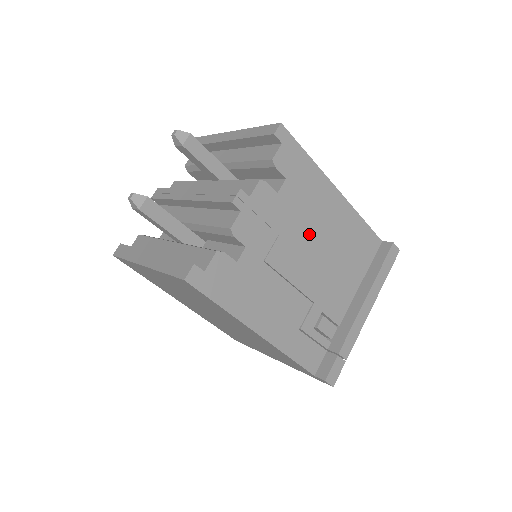
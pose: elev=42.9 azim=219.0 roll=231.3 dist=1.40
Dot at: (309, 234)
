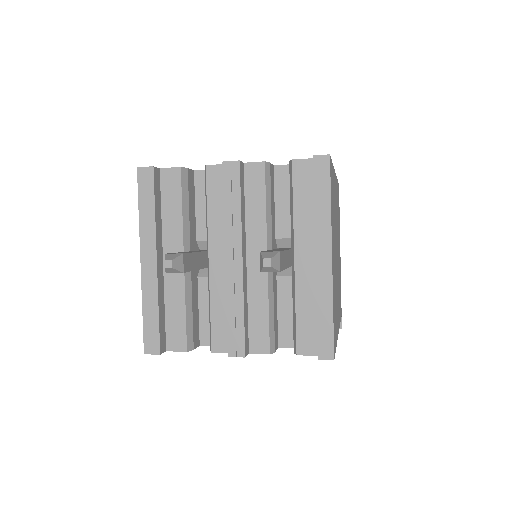
Dot at: occluded
